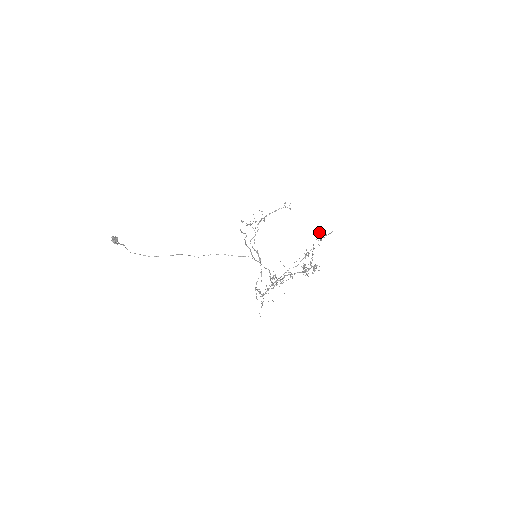
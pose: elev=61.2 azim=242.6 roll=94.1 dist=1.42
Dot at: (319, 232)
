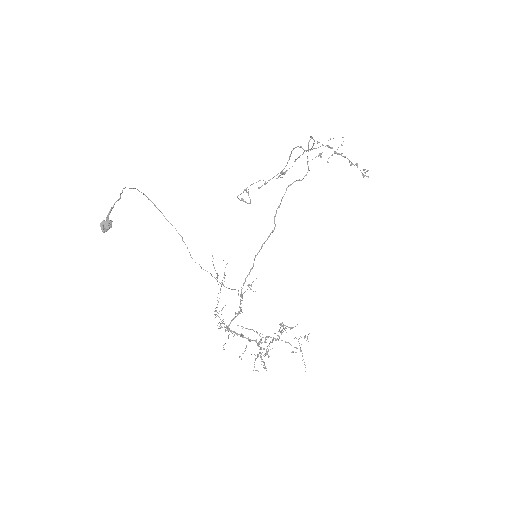
Dot at: (307, 338)
